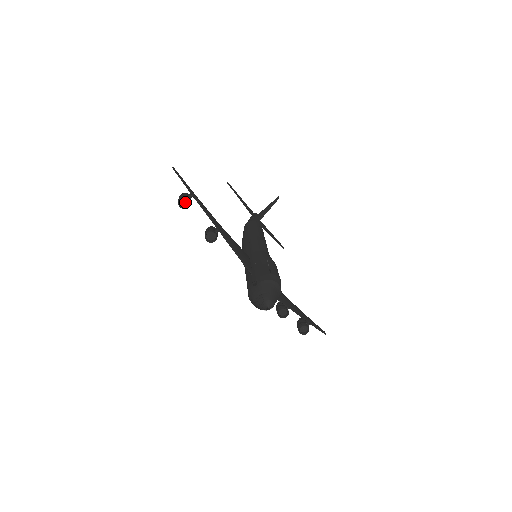
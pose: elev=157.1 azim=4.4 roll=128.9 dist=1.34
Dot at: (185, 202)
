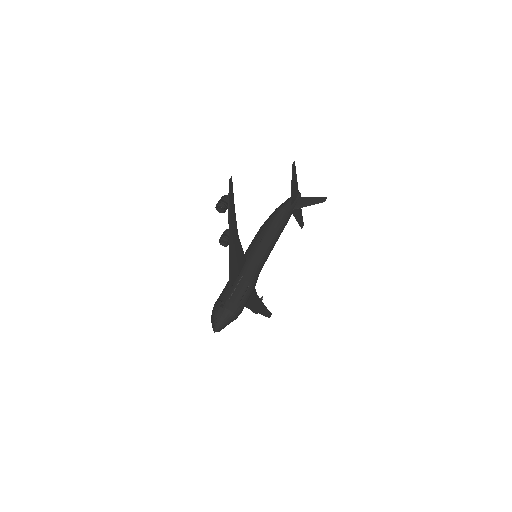
Dot at: (222, 207)
